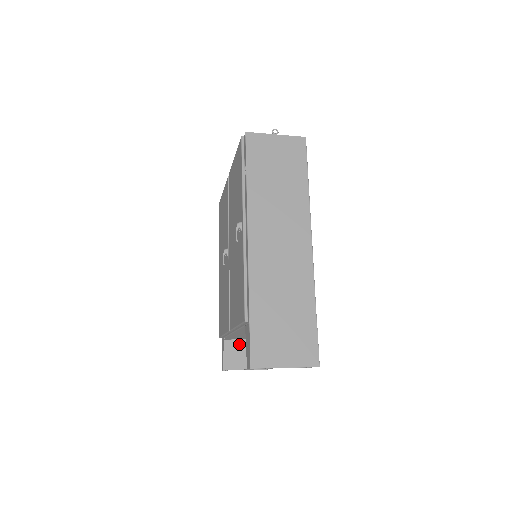
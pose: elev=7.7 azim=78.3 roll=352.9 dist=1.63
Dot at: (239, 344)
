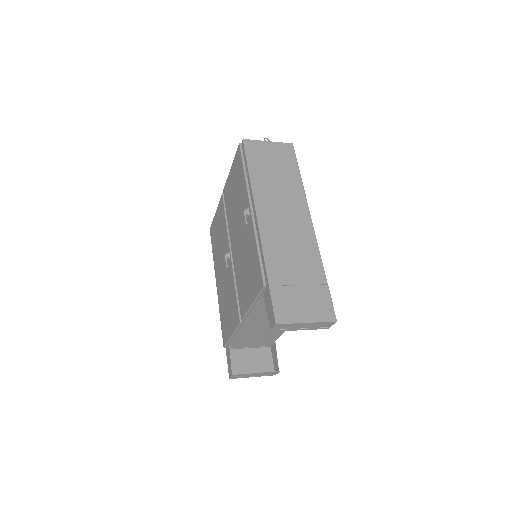
Dot at: (243, 353)
